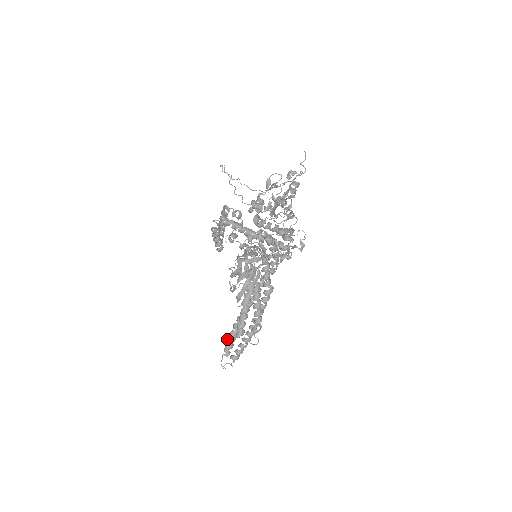
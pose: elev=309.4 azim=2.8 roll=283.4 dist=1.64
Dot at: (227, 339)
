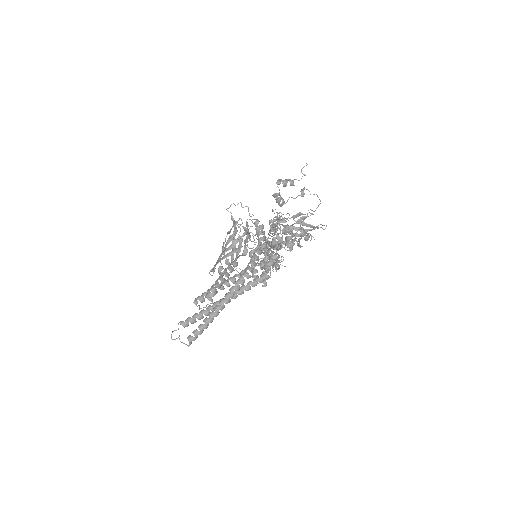
Dot at: occluded
